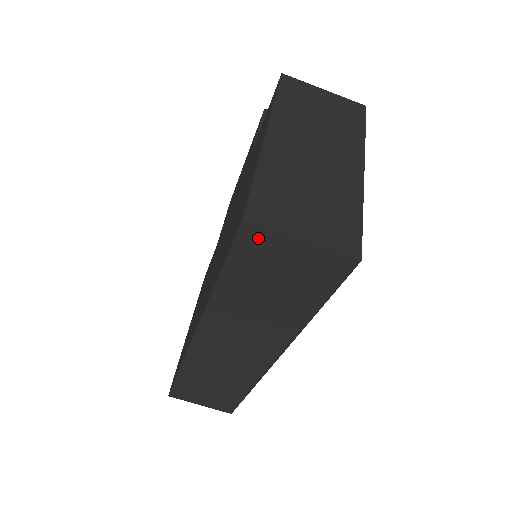
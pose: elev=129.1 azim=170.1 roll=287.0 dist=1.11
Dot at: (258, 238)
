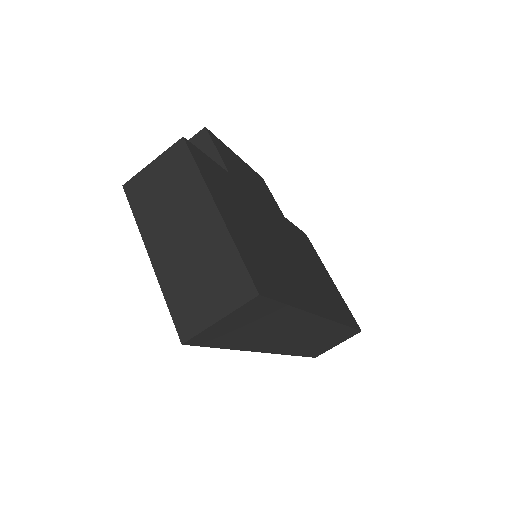
Dot at: (202, 337)
